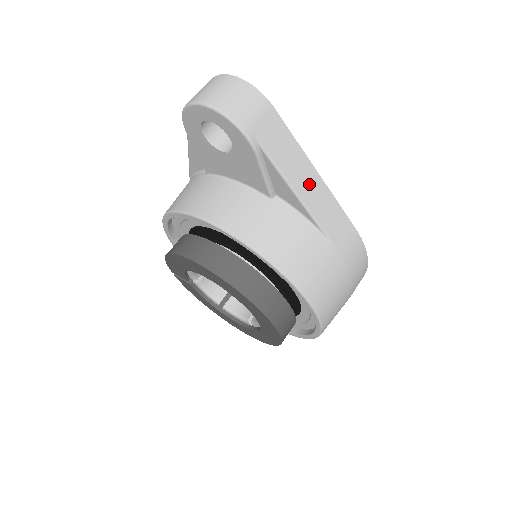
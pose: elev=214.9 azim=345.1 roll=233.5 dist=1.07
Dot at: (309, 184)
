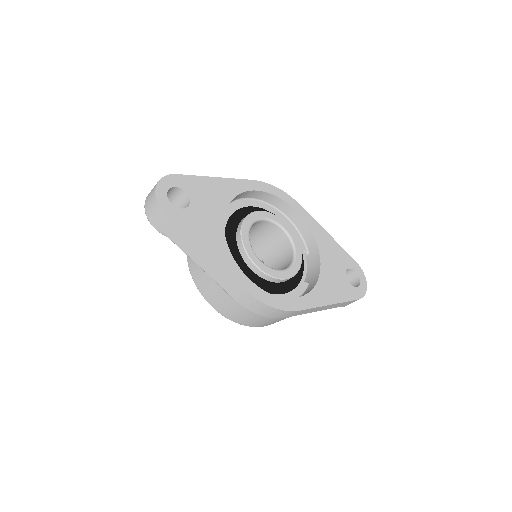
Dot at: (201, 258)
